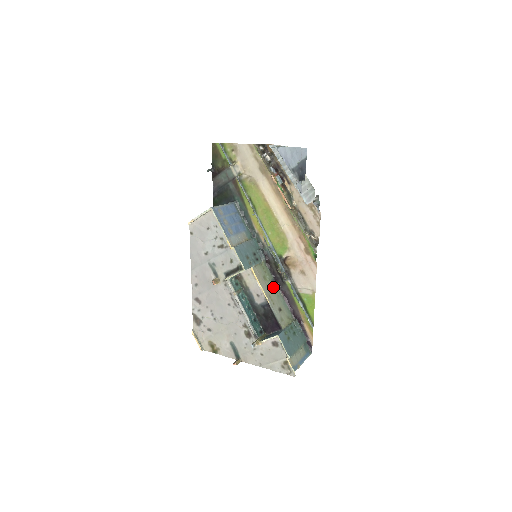
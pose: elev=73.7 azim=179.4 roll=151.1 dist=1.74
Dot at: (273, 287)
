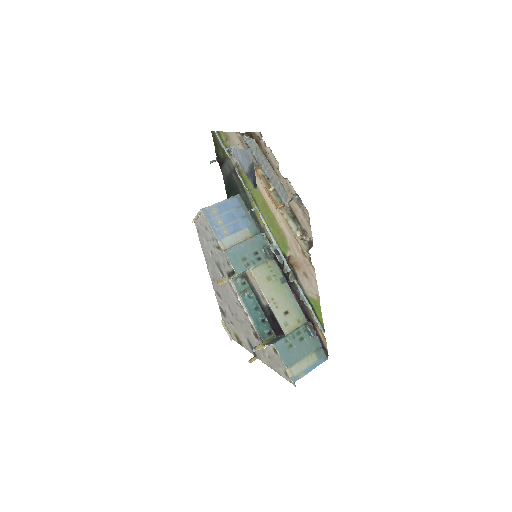
Dot at: (280, 287)
